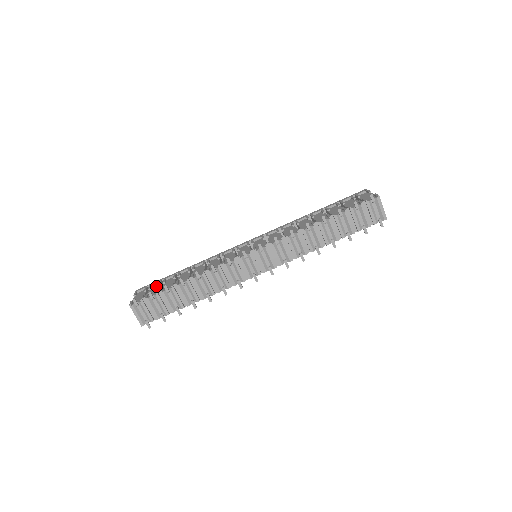
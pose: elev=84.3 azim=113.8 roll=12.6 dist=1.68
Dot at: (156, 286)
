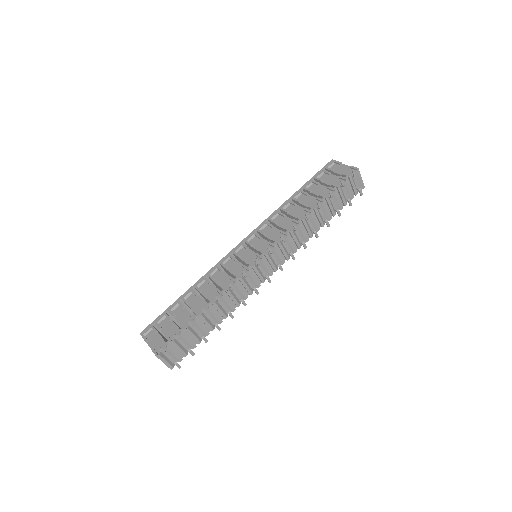
Dot at: (166, 322)
